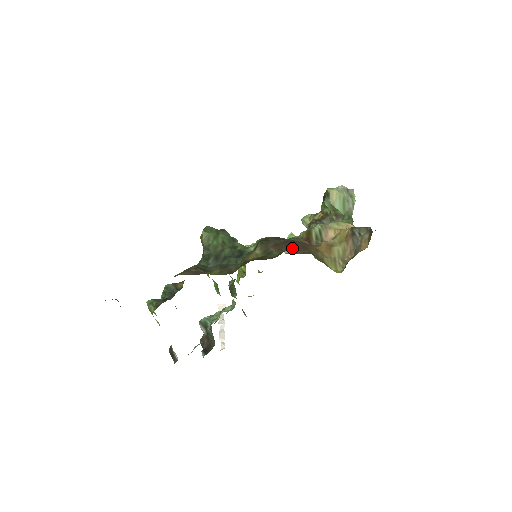
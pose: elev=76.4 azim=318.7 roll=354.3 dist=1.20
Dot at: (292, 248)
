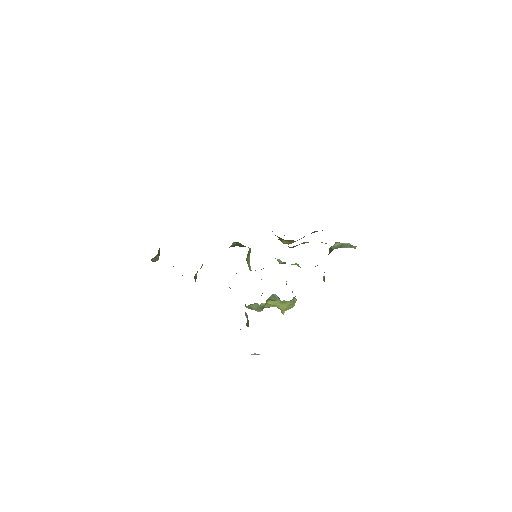
Dot at: occluded
